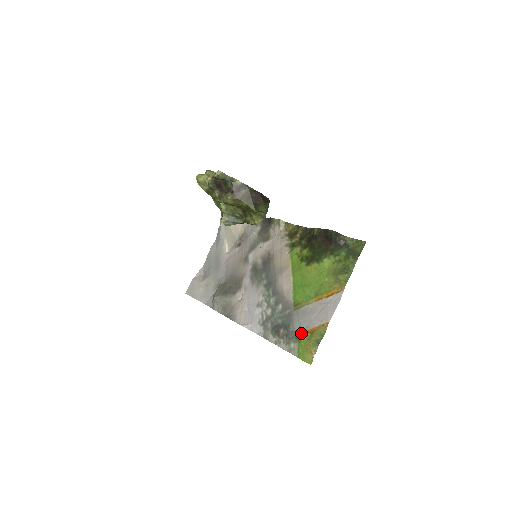
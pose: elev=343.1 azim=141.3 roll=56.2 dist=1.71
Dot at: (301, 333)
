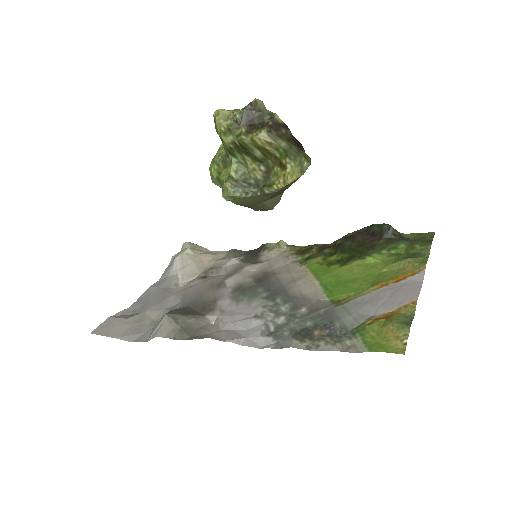
Dot at: (364, 322)
